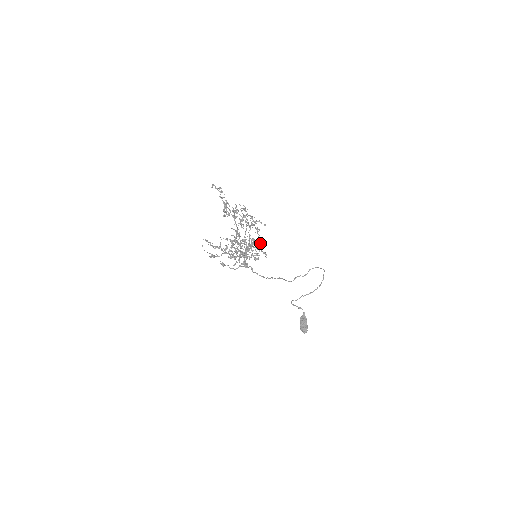
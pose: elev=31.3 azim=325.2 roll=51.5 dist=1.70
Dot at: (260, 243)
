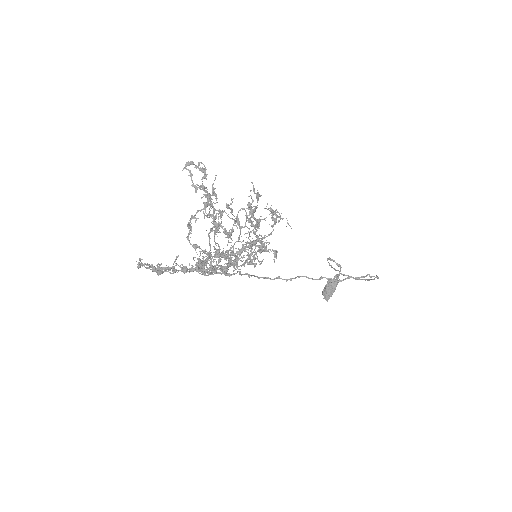
Dot at: (258, 260)
